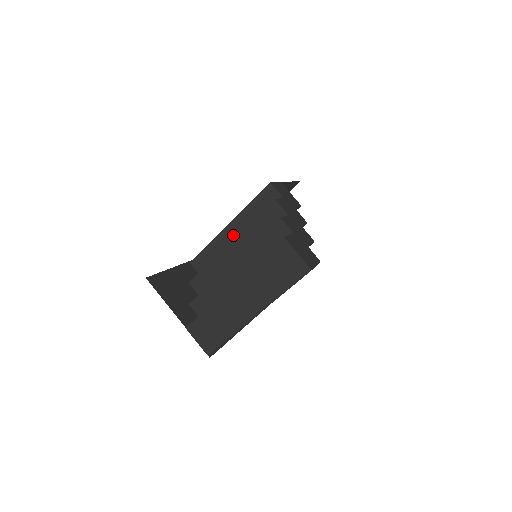
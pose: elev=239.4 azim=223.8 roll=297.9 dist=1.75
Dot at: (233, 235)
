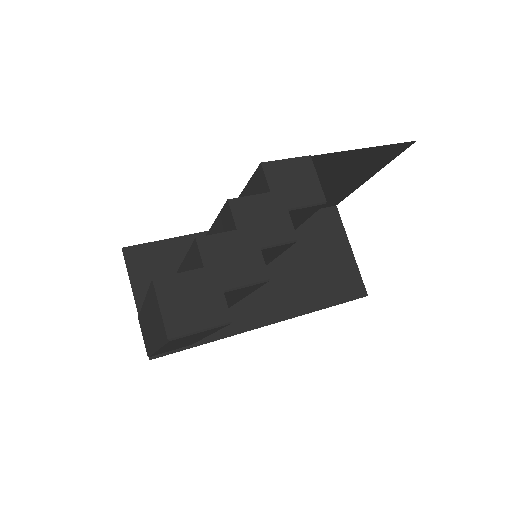
Dot at: occluded
